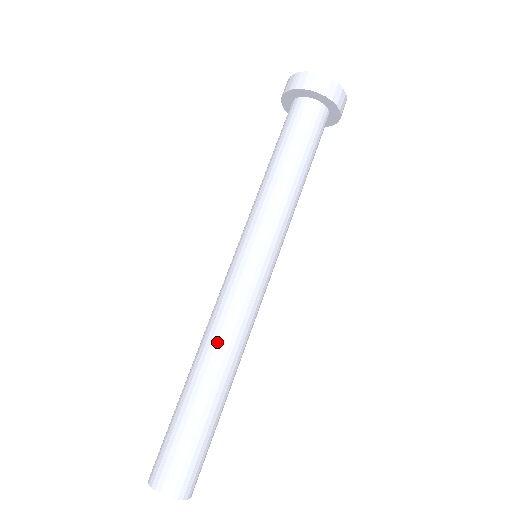
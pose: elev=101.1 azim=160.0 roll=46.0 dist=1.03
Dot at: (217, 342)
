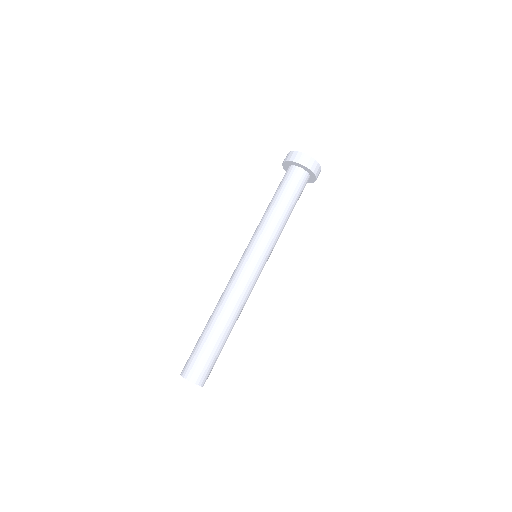
Dot at: (236, 305)
